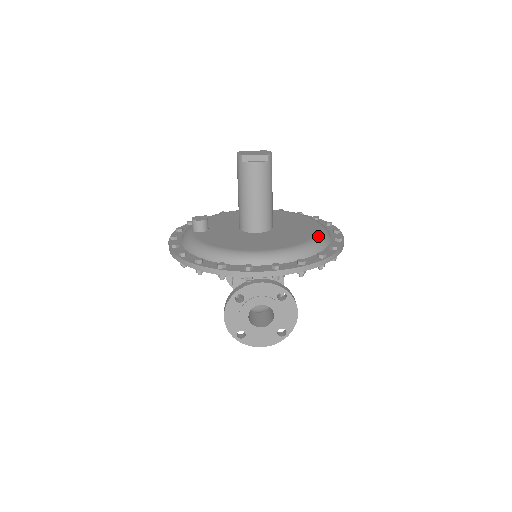
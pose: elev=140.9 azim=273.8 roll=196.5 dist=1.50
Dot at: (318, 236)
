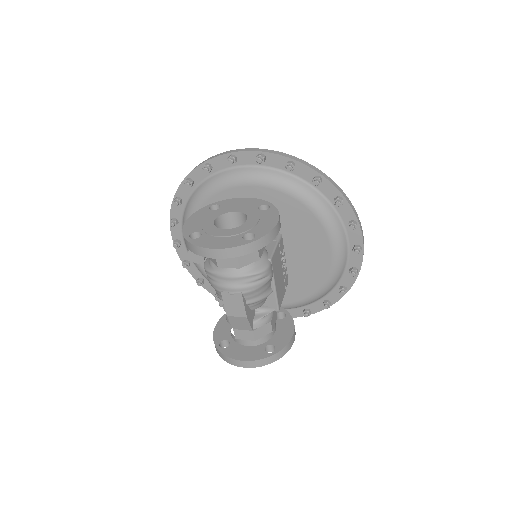
Dot at: occluded
